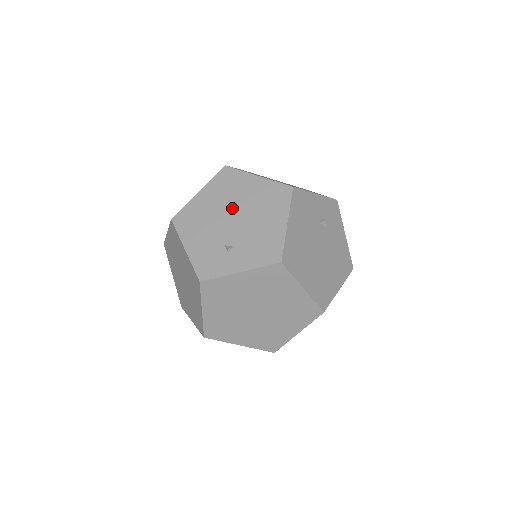
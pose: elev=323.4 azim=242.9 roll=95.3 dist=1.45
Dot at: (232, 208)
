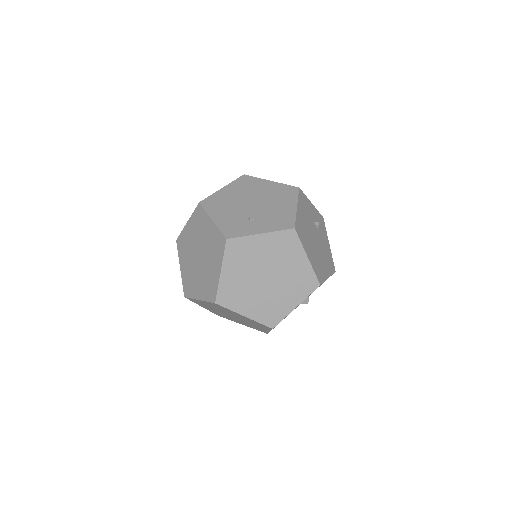
Dot at: (251, 197)
